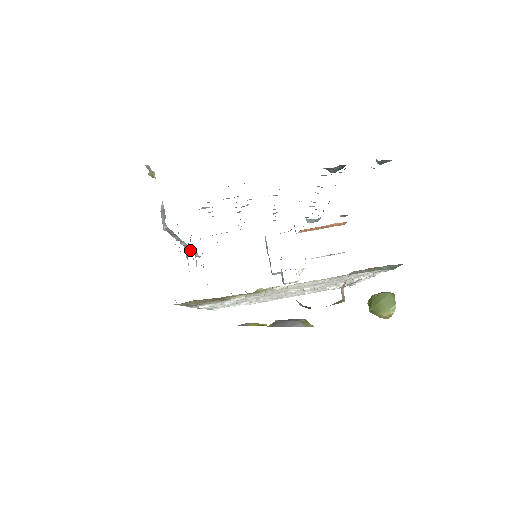
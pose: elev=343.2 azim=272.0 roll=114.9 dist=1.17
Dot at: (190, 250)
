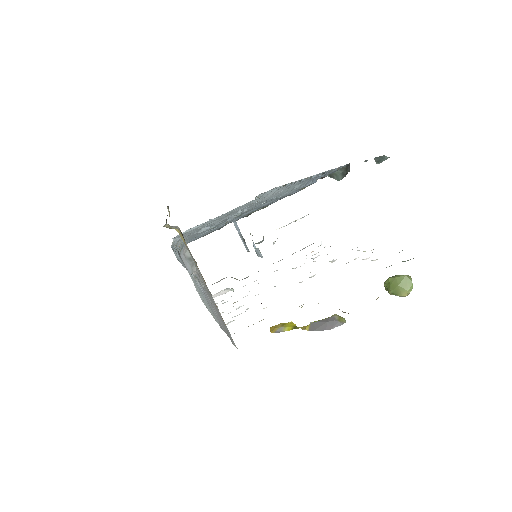
Dot at: occluded
